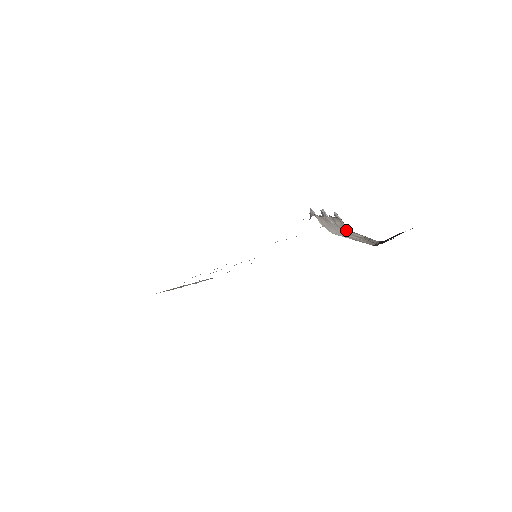
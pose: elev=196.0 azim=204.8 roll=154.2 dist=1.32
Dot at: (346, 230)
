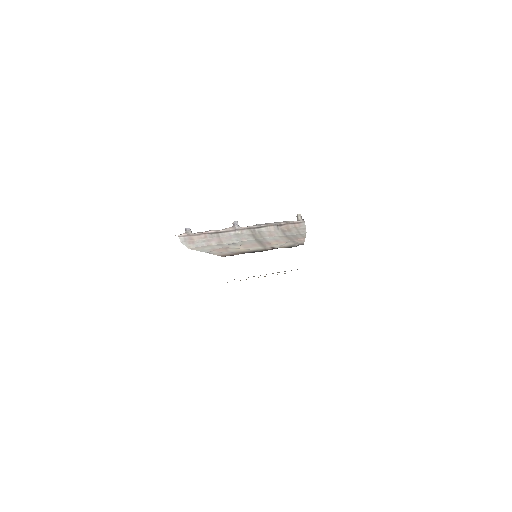
Dot at: (274, 235)
